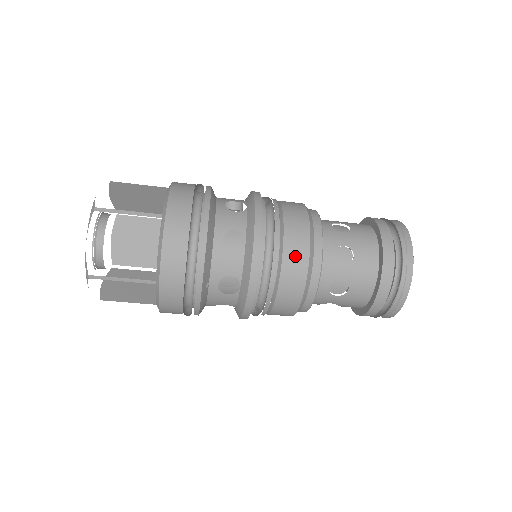
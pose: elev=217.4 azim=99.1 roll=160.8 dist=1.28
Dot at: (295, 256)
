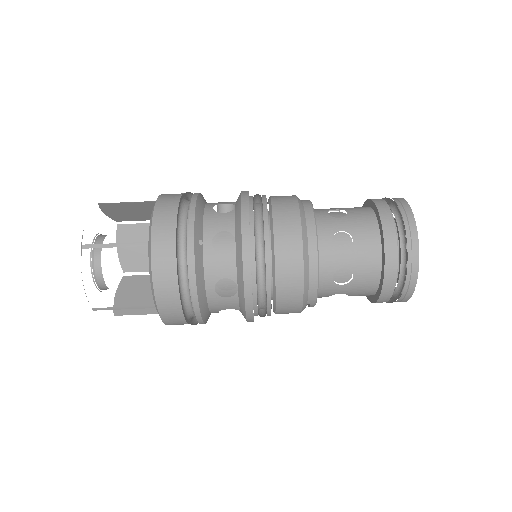
Dot at: (284, 206)
